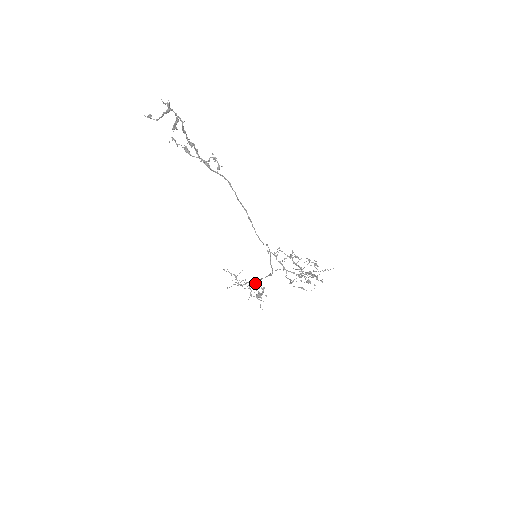
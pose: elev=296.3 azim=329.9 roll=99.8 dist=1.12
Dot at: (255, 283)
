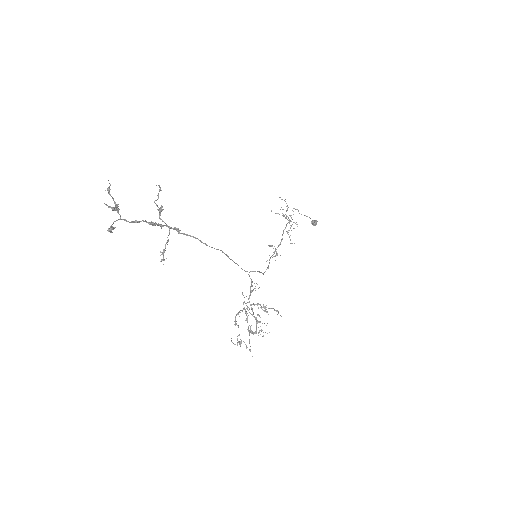
Dot at: (281, 241)
